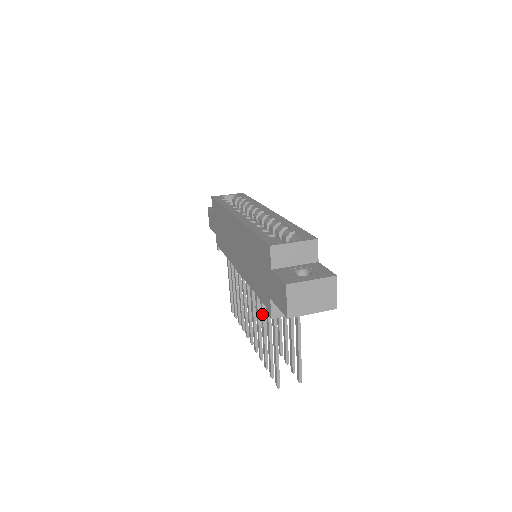
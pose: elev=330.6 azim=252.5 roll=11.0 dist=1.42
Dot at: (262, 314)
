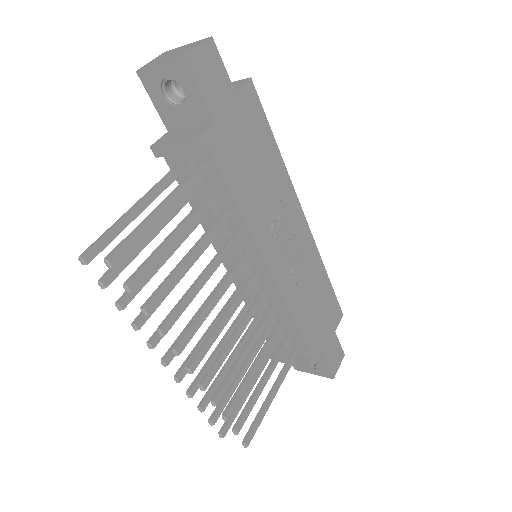
Dot at: occluded
